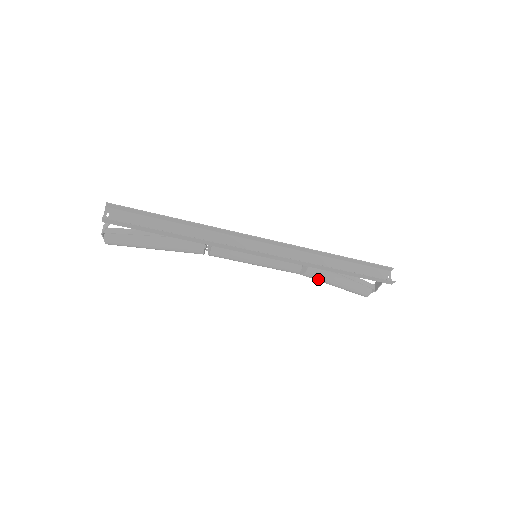
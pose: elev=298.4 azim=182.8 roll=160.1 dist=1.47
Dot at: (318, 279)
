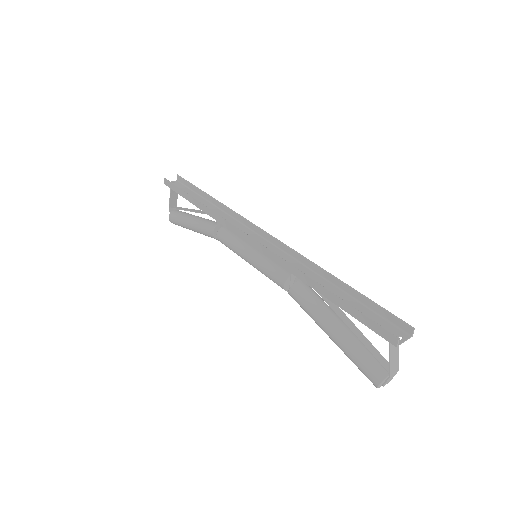
Dot at: (306, 308)
